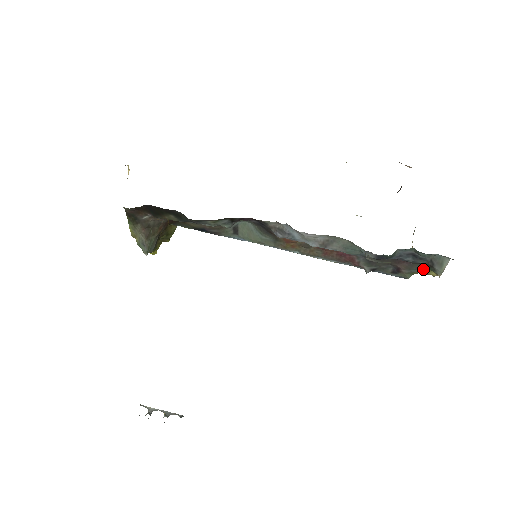
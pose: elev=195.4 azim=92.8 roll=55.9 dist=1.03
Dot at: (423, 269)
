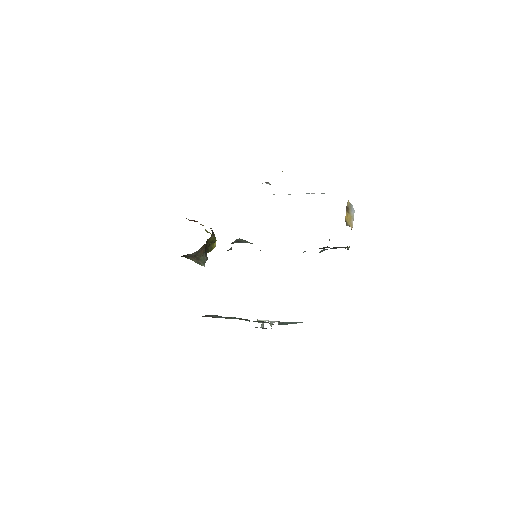
Dot at: occluded
